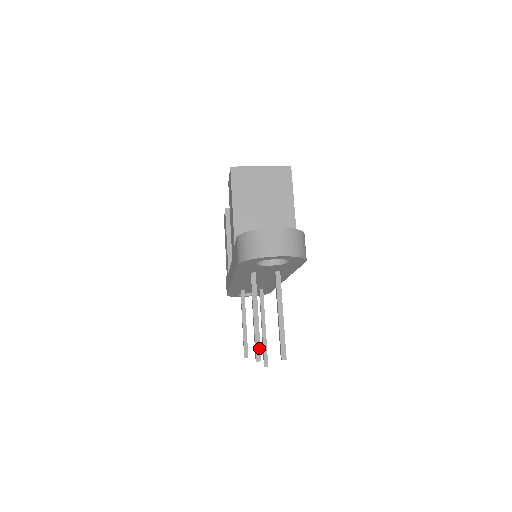
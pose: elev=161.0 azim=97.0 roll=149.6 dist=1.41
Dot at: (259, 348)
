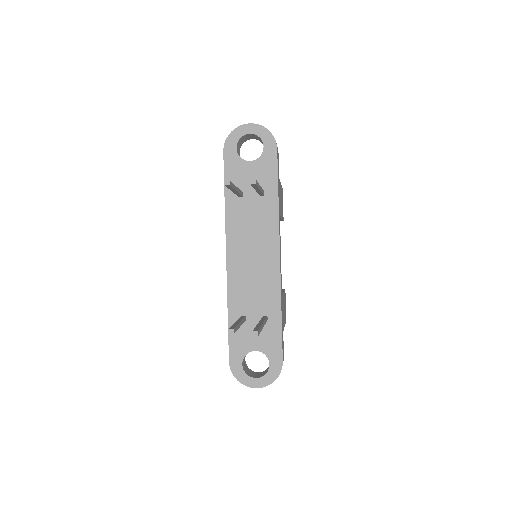
Dot at: occluded
